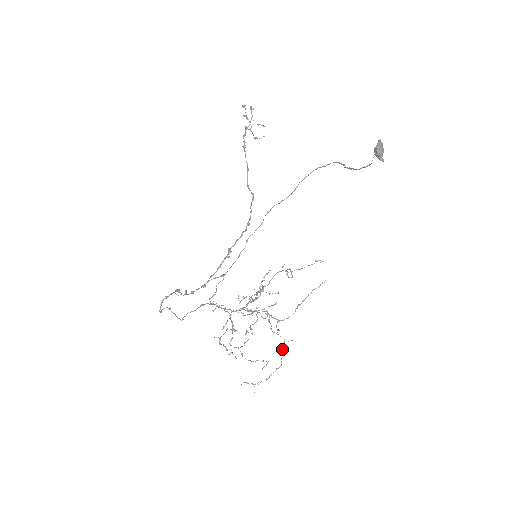
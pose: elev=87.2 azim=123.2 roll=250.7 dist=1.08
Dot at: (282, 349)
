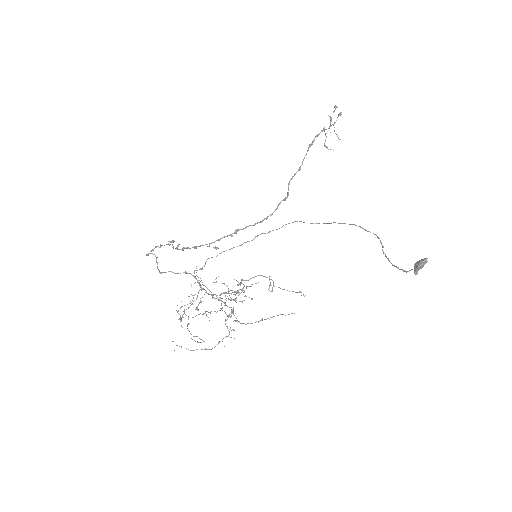
Dot at: occluded
